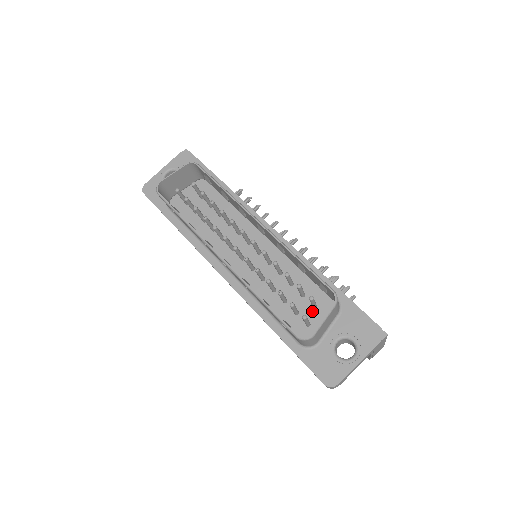
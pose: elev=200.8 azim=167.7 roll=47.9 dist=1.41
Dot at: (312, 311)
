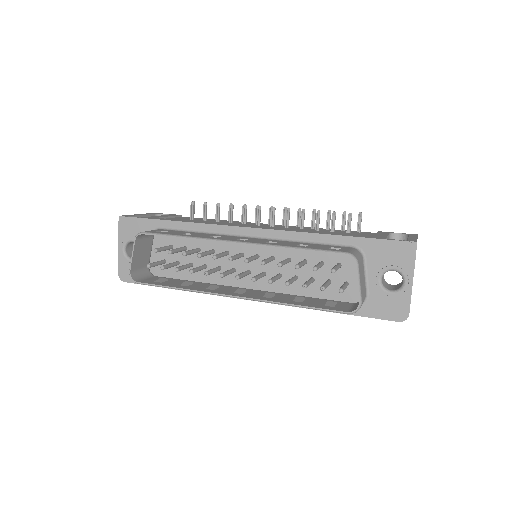
Dot at: (340, 271)
